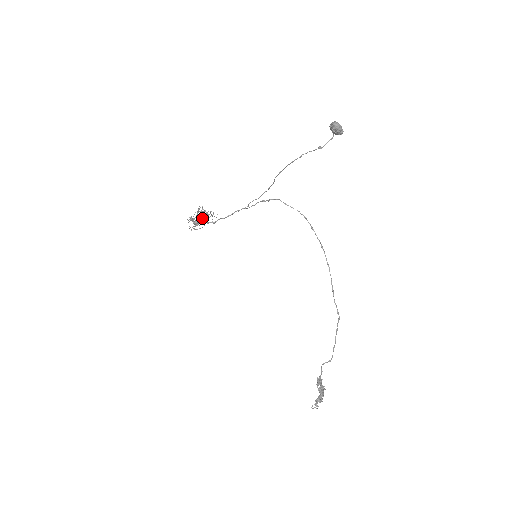
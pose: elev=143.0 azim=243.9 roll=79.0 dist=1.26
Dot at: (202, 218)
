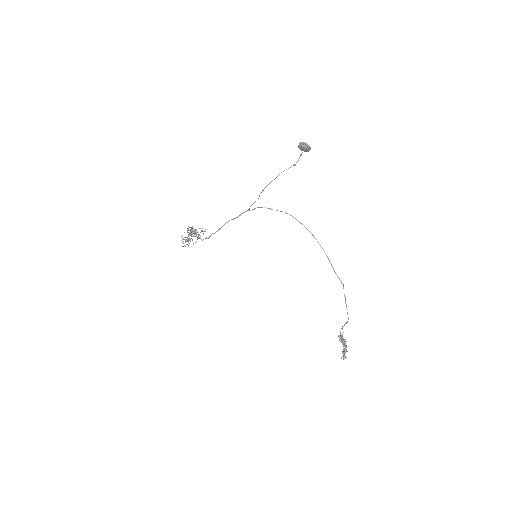
Dot at: occluded
